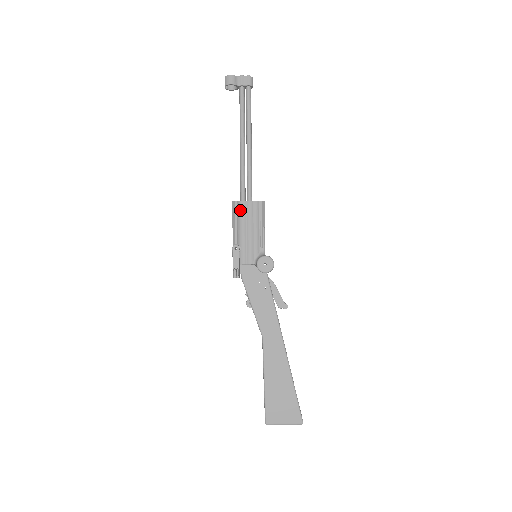
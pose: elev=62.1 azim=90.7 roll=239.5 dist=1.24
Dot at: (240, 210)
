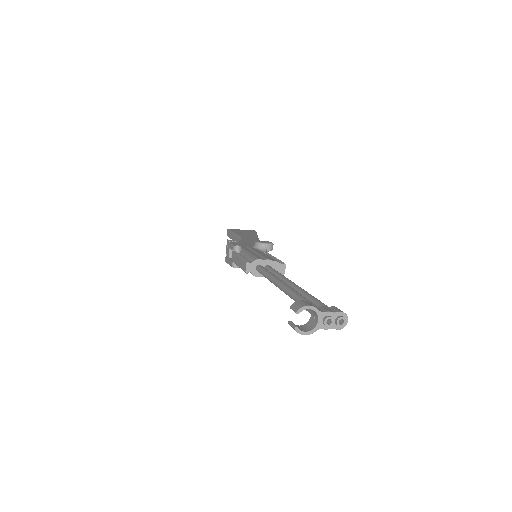
Dot at: occluded
